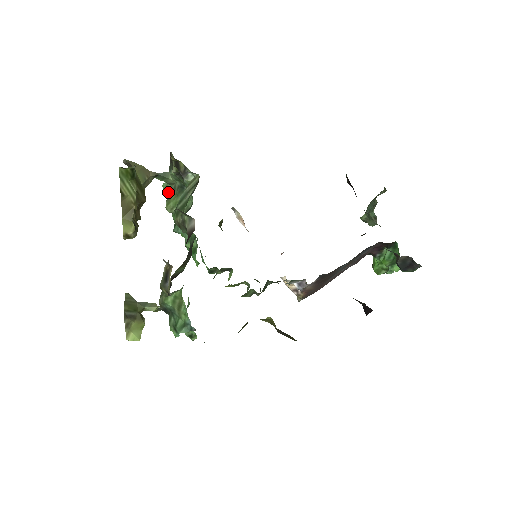
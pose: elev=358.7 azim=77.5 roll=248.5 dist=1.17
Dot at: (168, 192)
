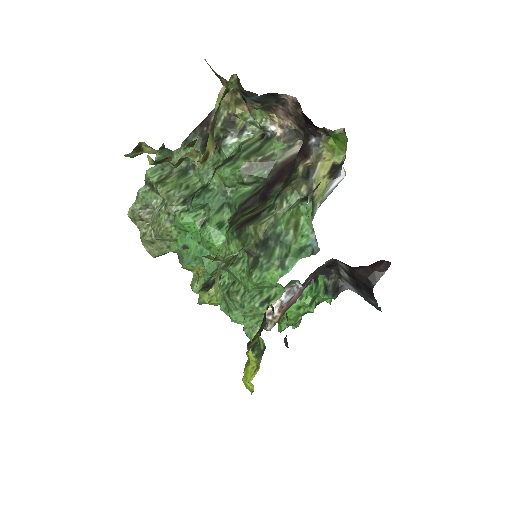
Dot at: (156, 178)
